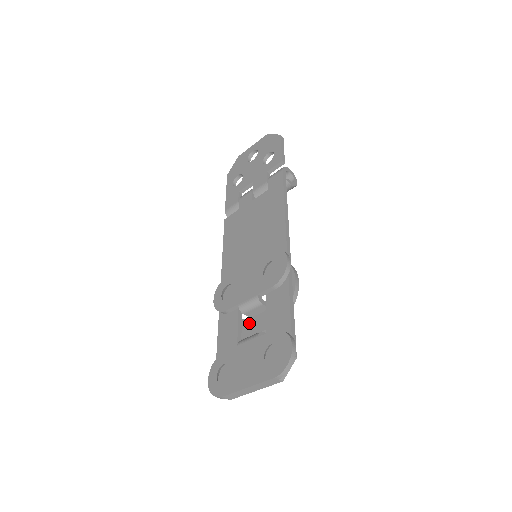
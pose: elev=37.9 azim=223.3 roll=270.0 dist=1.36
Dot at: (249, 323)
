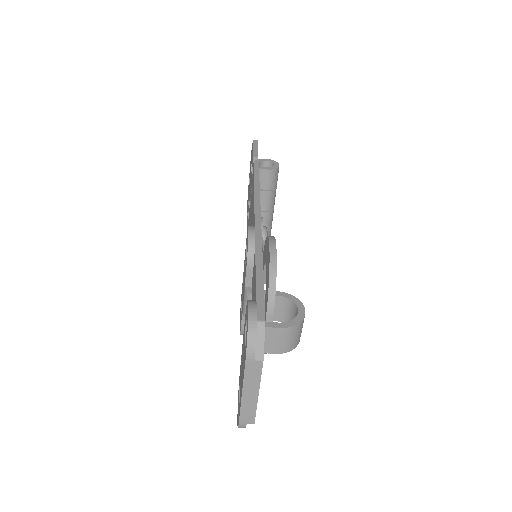
Dot at: occluded
